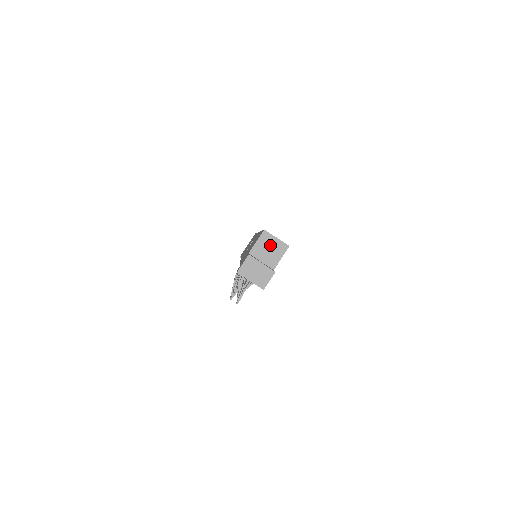
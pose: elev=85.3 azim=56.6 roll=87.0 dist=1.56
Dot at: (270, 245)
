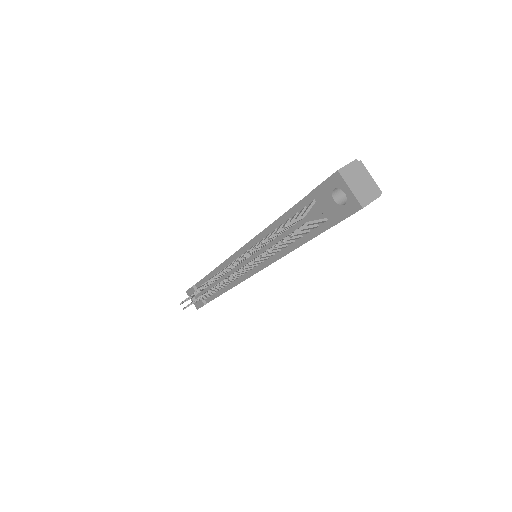
Dot at: occluded
